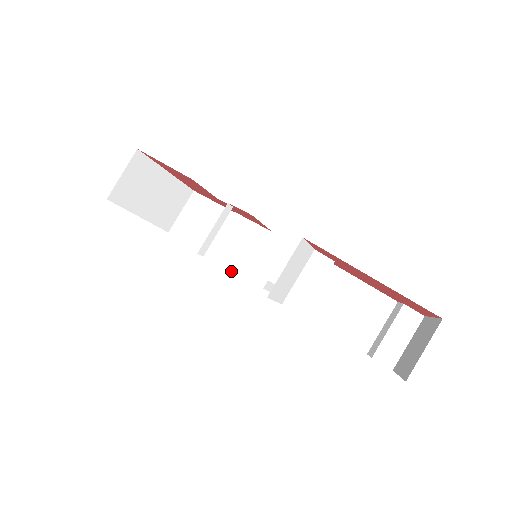
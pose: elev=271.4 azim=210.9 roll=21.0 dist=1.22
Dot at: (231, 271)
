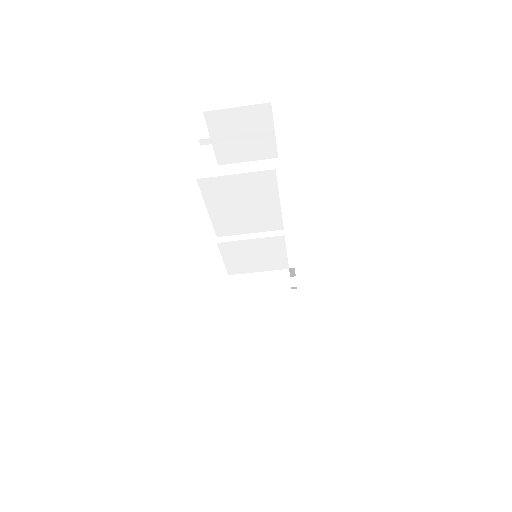
Dot at: (226, 265)
